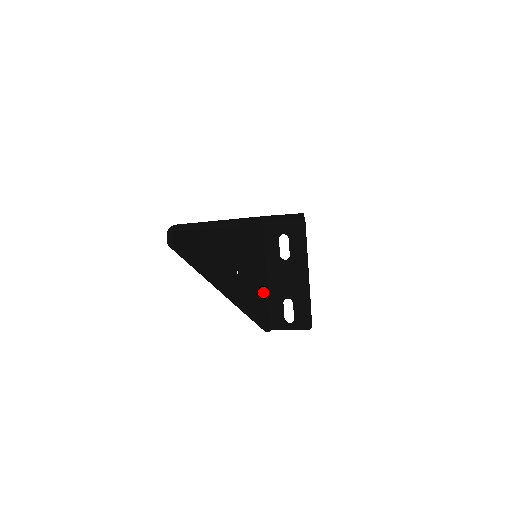
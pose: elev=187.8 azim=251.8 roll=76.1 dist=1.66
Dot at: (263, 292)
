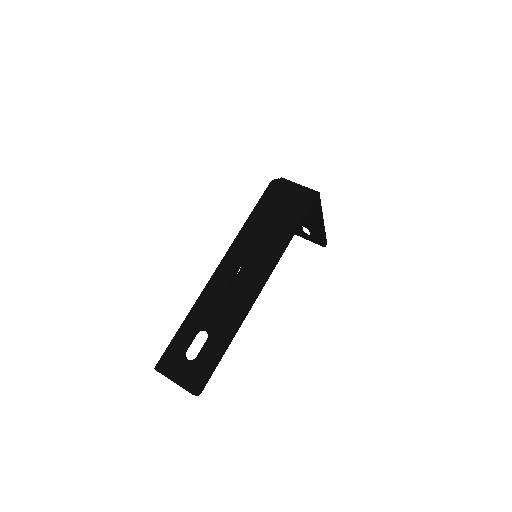
Dot at: occluded
